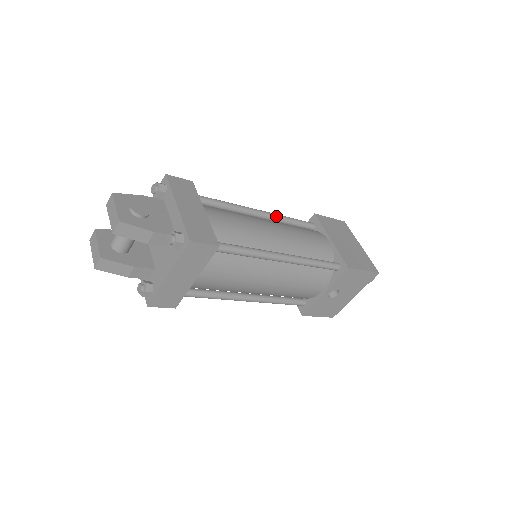
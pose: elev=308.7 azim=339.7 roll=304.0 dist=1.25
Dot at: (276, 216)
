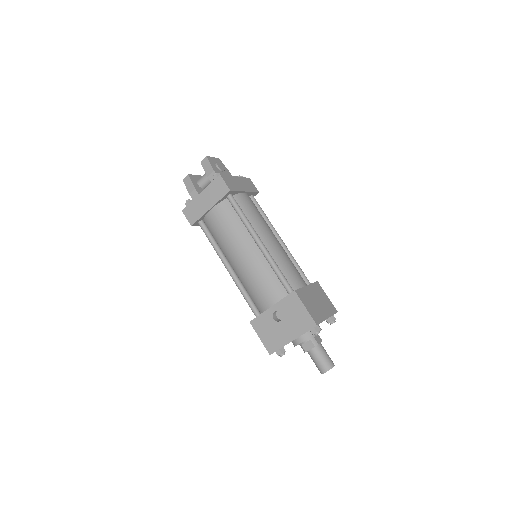
Dot at: (288, 251)
